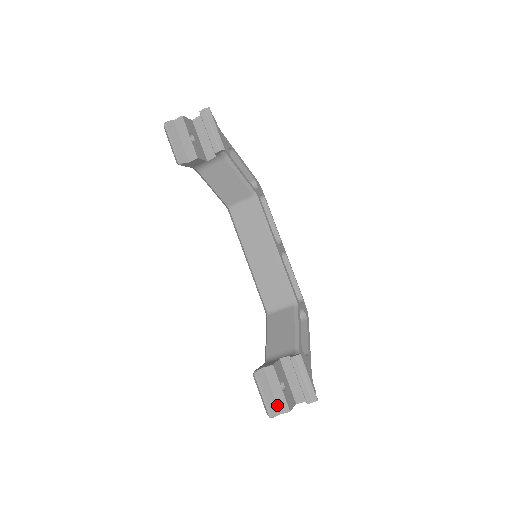
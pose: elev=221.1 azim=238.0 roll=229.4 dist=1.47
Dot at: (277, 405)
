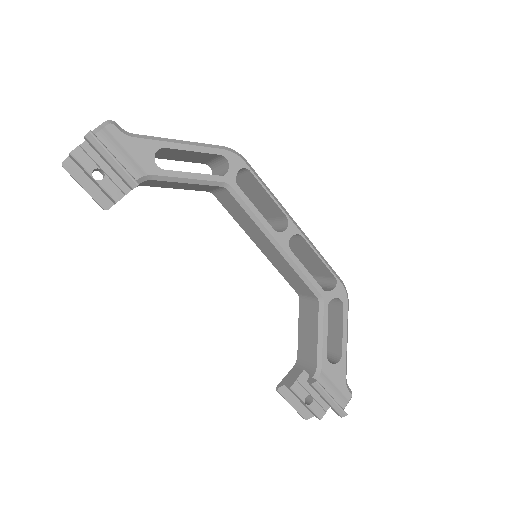
Dot at: (309, 410)
